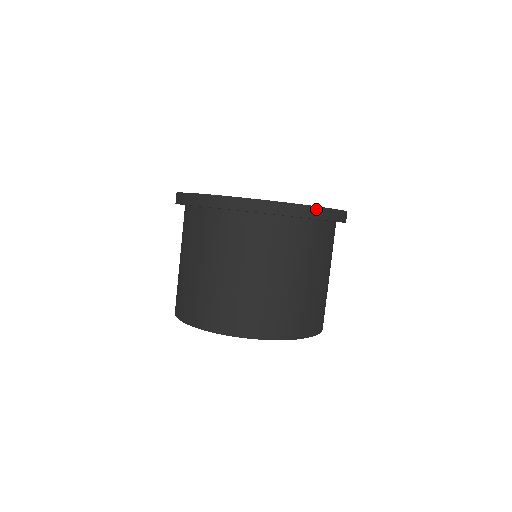
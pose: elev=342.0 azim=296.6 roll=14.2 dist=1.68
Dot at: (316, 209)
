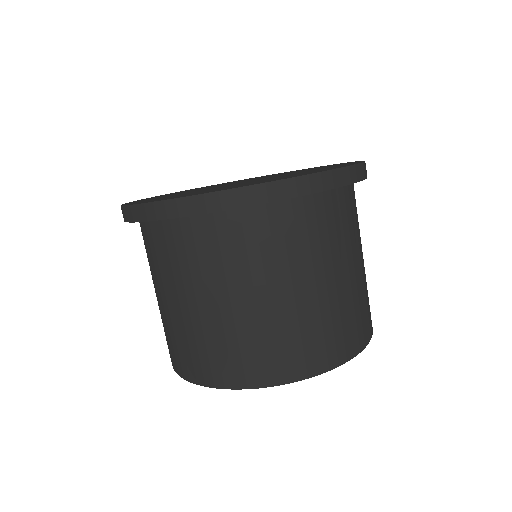
Dot at: (364, 166)
